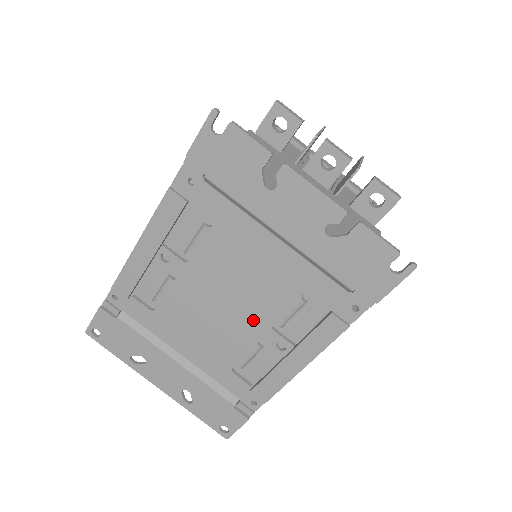
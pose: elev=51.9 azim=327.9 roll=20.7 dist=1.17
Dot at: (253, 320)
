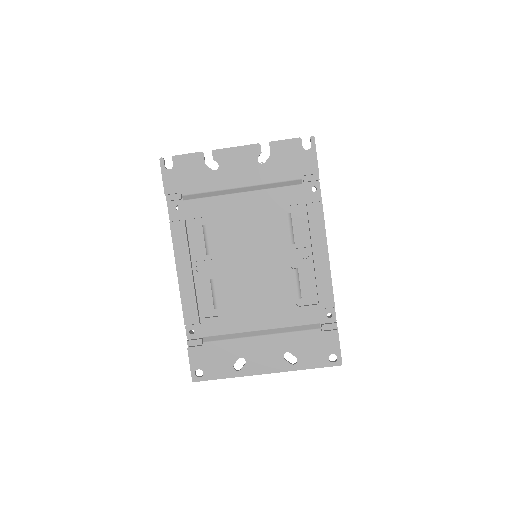
Dot at: (276, 255)
